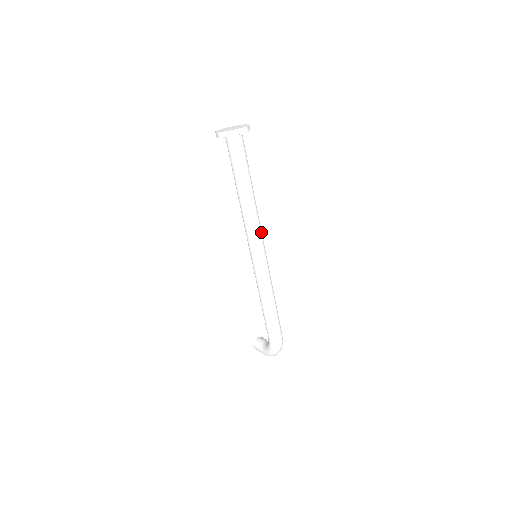
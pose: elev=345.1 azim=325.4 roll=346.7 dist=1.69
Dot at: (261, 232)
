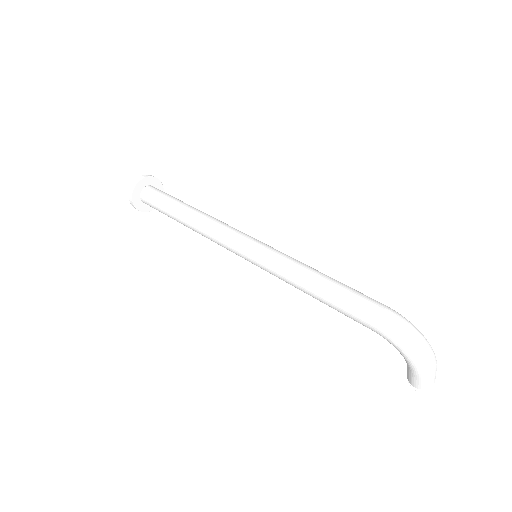
Dot at: (230, 227)
